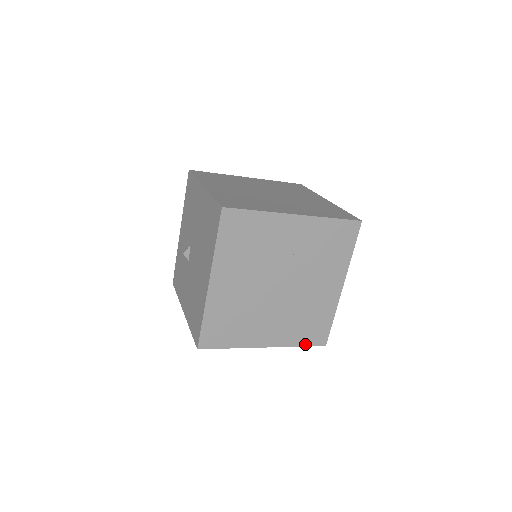
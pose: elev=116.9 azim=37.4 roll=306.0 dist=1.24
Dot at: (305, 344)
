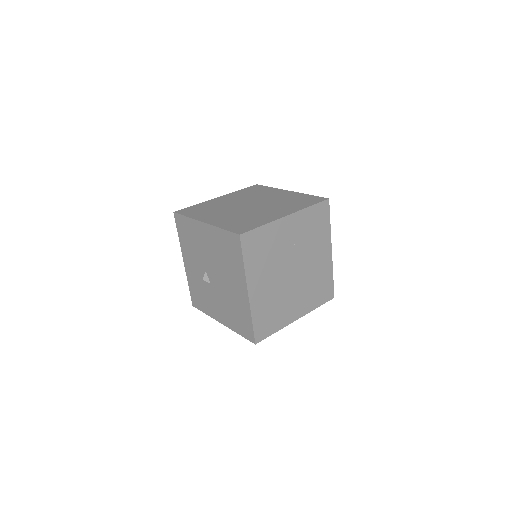
Dot at: (321, 304)
